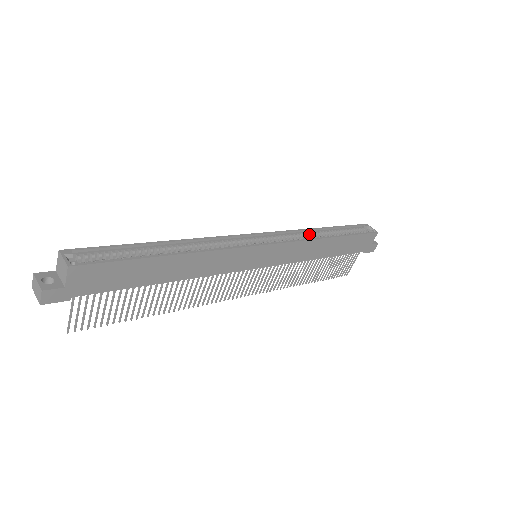
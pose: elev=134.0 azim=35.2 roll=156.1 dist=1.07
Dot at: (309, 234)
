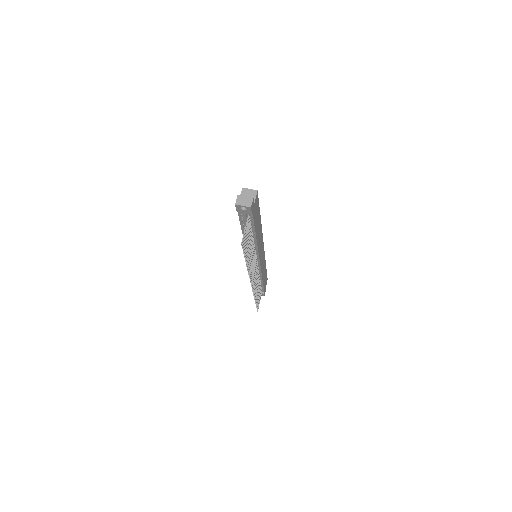
Dot at: occluded
